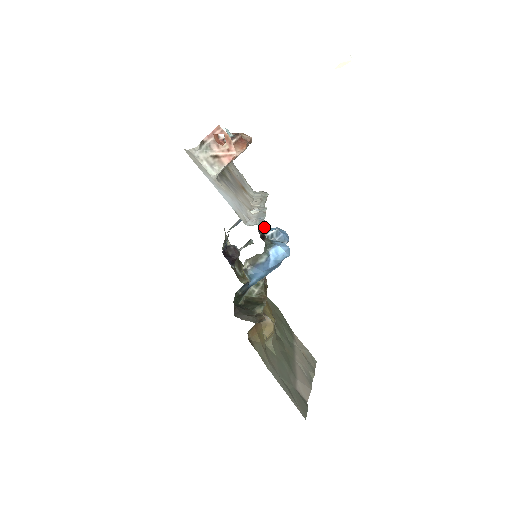
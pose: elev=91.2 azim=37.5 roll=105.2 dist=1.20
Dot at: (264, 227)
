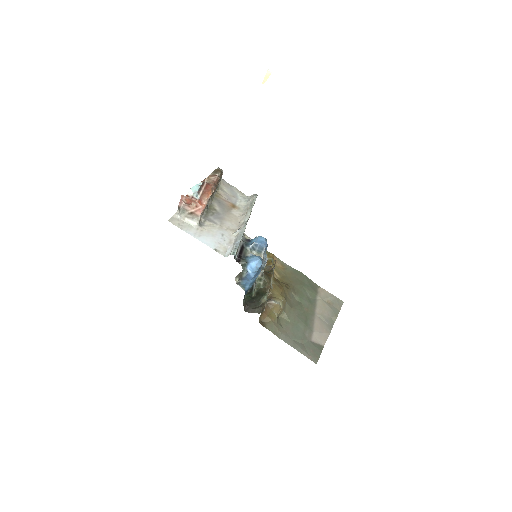
Dot at: (245, 244)
